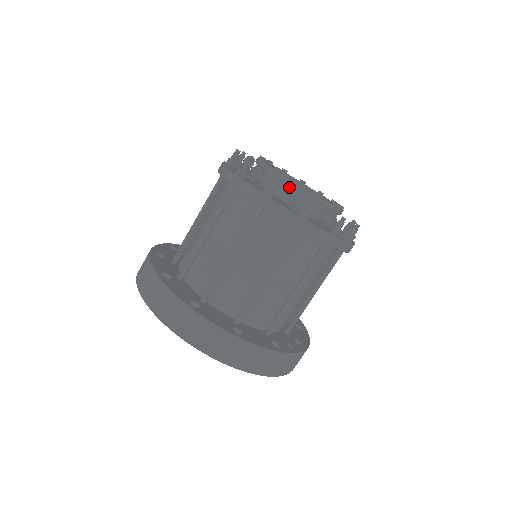
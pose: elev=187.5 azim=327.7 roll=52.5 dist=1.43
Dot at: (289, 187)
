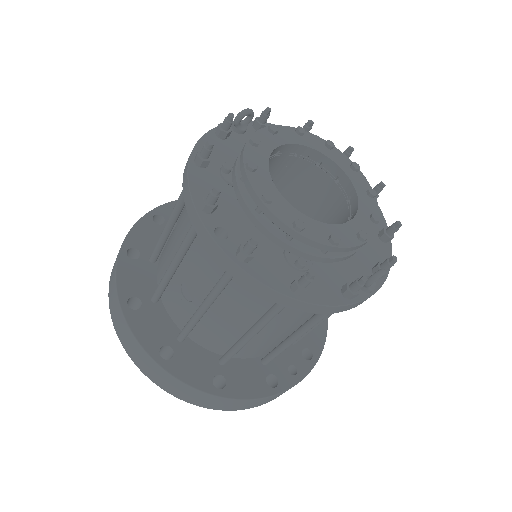
Dot at: occluded
